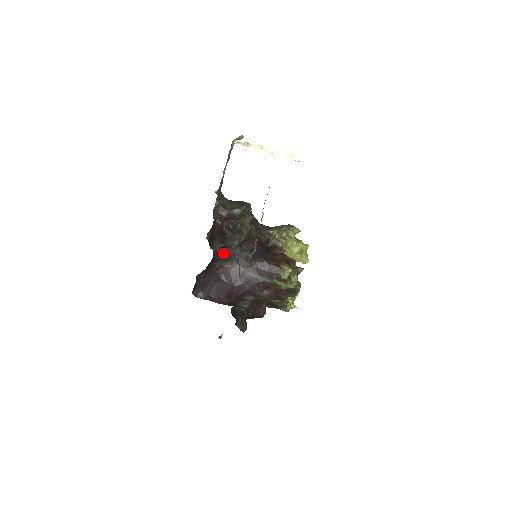
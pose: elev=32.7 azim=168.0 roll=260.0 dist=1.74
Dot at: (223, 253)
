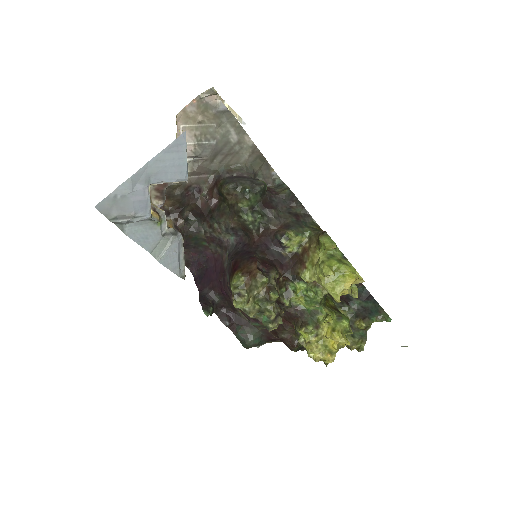
Dot at: (212, 235)
